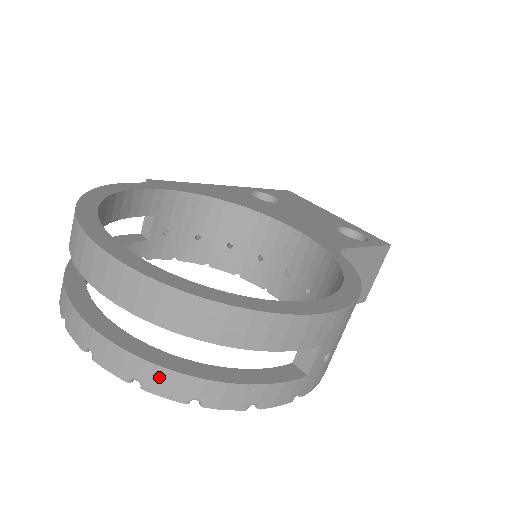
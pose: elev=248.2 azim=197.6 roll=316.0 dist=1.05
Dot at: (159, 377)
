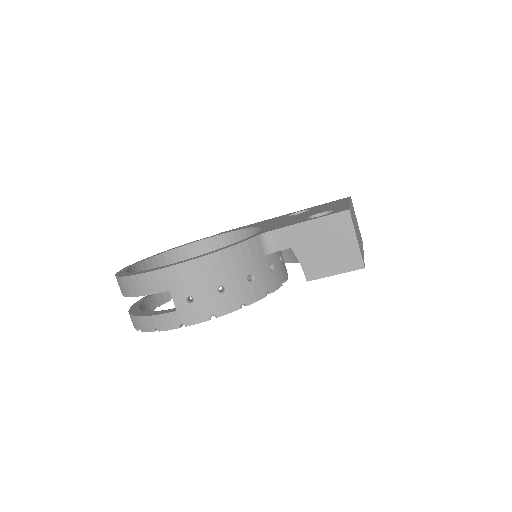
Dot at: (131, 319)
